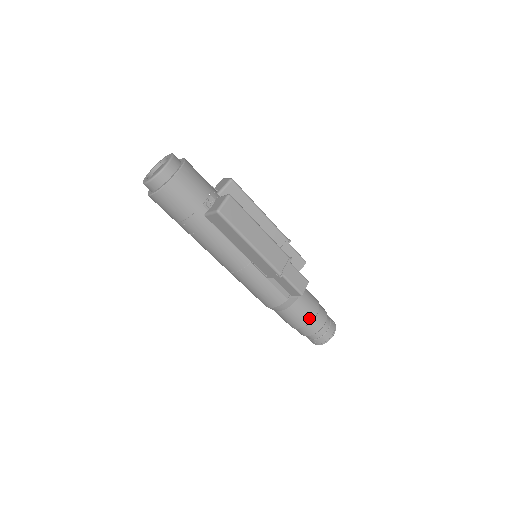
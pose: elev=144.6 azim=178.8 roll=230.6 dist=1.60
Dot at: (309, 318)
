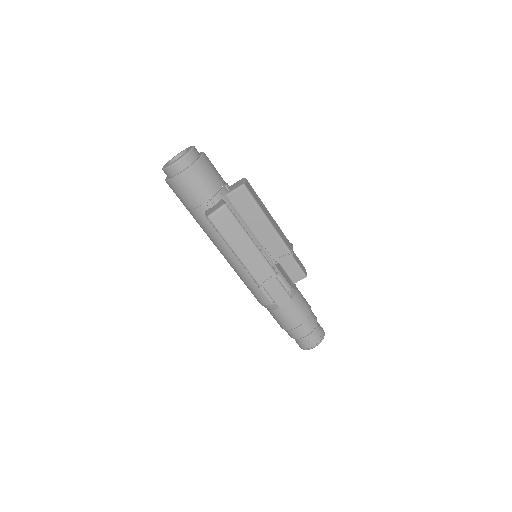
Dot at: (291, 325)
